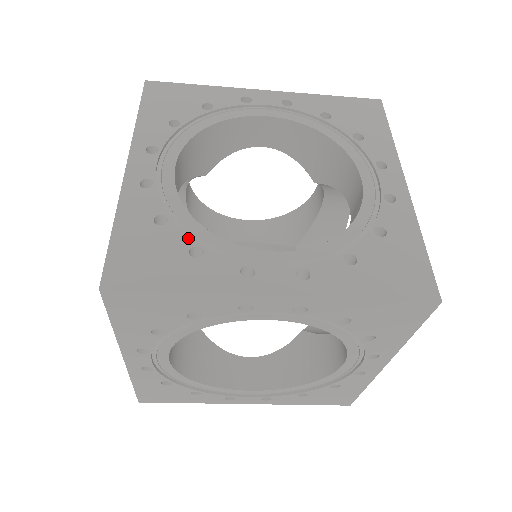
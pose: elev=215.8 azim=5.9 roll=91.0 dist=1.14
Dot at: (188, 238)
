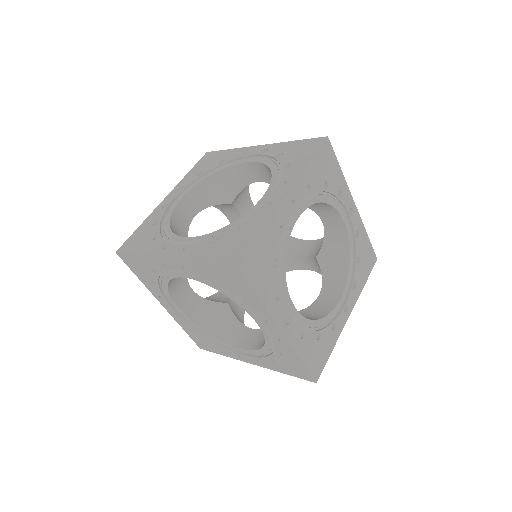
Dot at: (159, 231)
